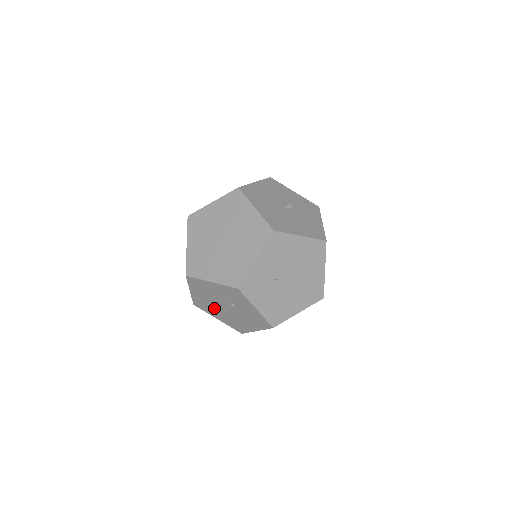
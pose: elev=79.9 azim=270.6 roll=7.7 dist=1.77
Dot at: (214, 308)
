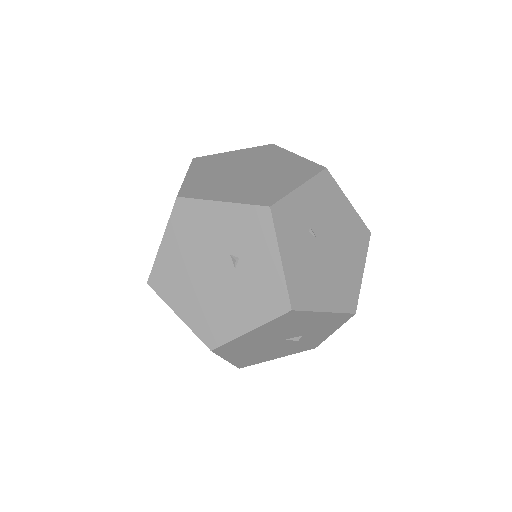
Dot at: (188, 281)
